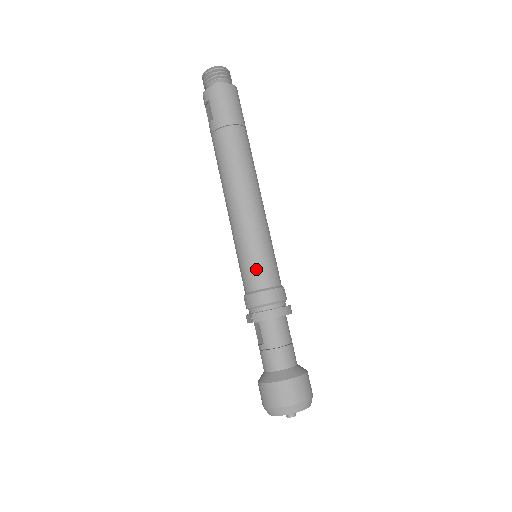
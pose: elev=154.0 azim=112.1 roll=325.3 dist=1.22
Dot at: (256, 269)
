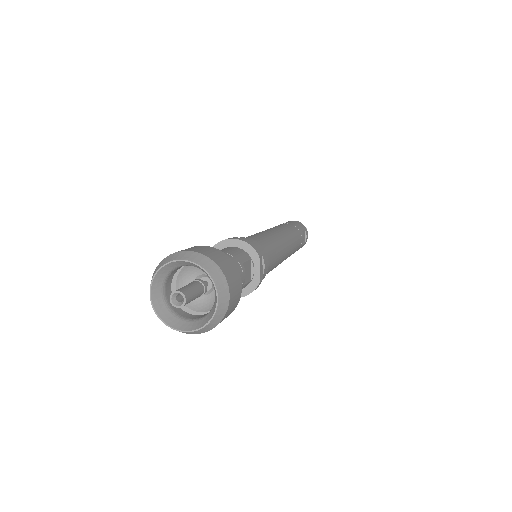
Dot at: occluded
